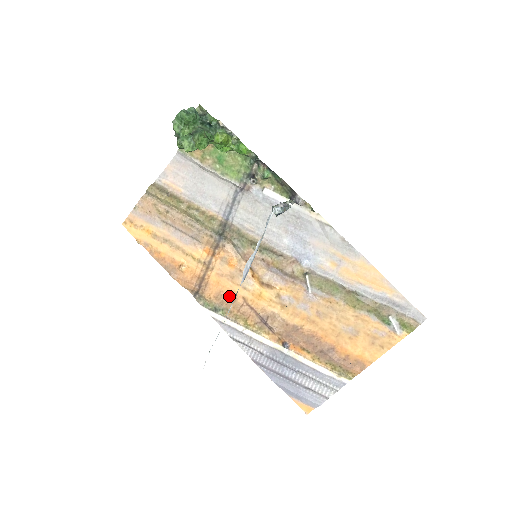
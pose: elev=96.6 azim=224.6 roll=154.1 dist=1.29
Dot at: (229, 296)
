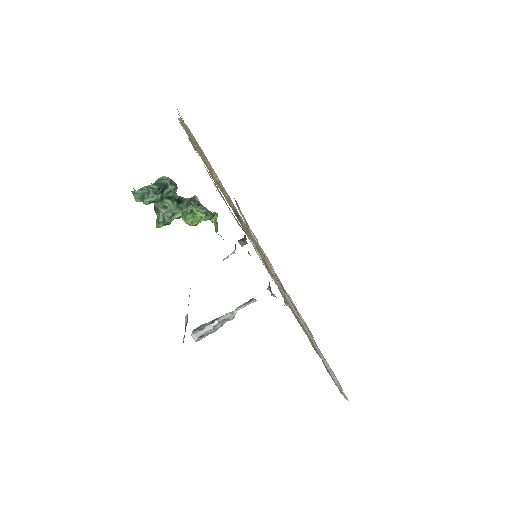
Dot at: occluded
